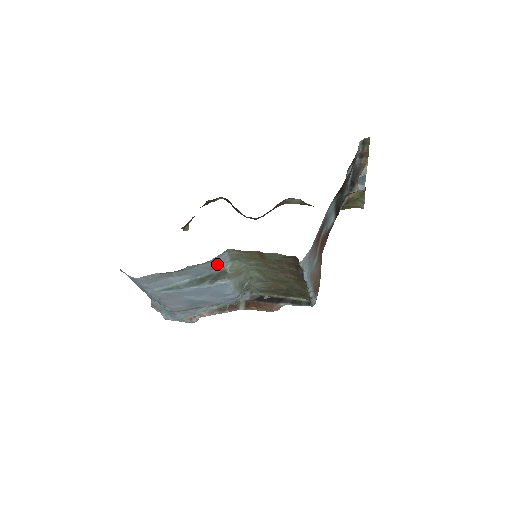
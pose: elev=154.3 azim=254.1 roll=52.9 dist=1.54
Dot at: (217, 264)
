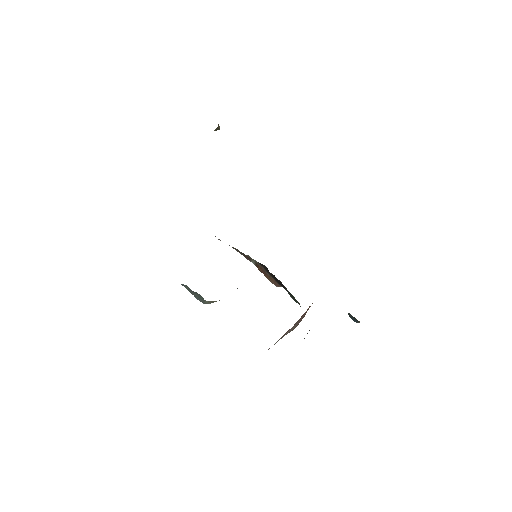
Dot at: occluded
